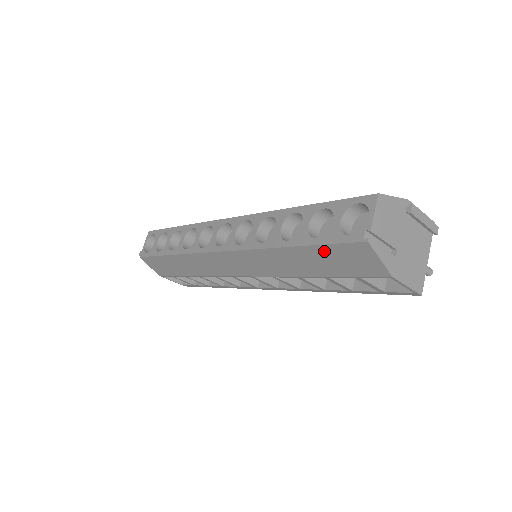
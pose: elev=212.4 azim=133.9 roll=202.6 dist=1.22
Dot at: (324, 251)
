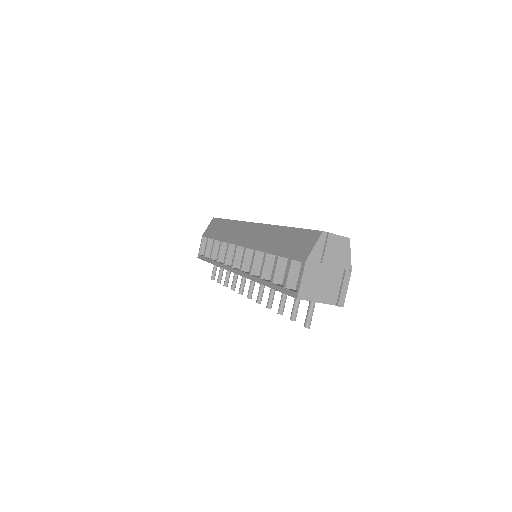
Dot at: (299, 234)
